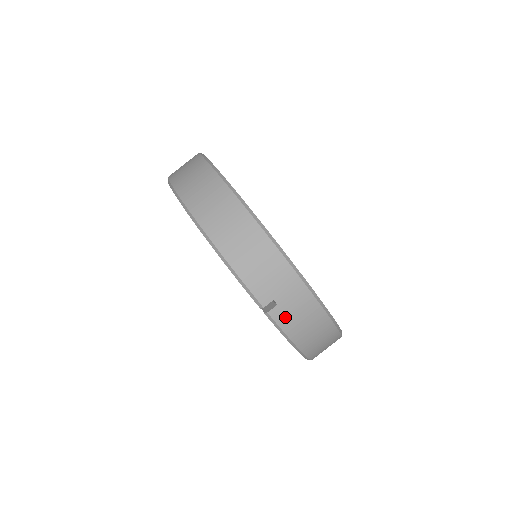
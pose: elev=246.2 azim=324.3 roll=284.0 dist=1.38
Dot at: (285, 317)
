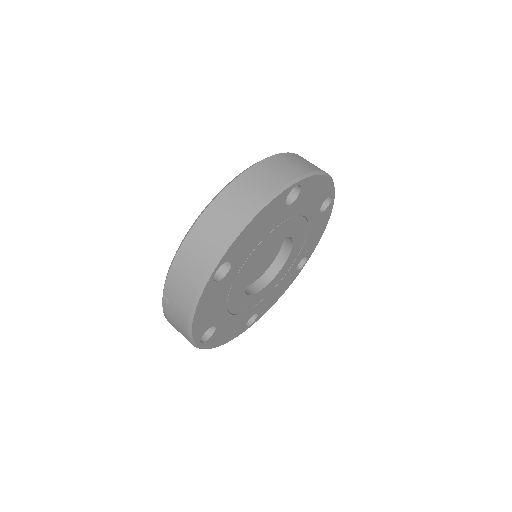
Dot at: (168, 311)
